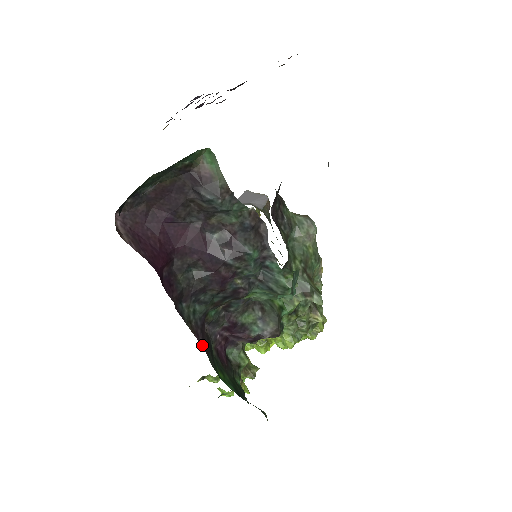
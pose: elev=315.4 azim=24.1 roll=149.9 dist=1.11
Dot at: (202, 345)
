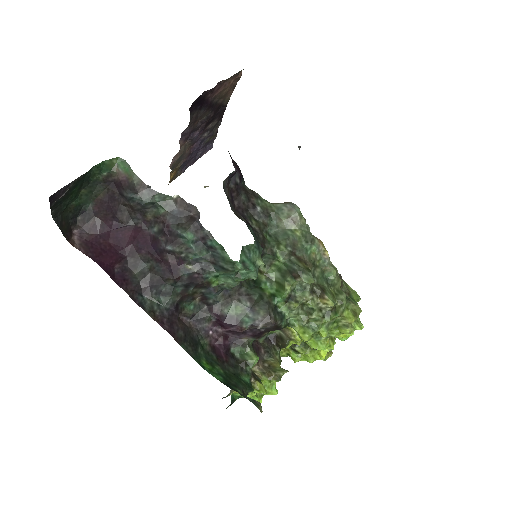
Dot at: occluded
